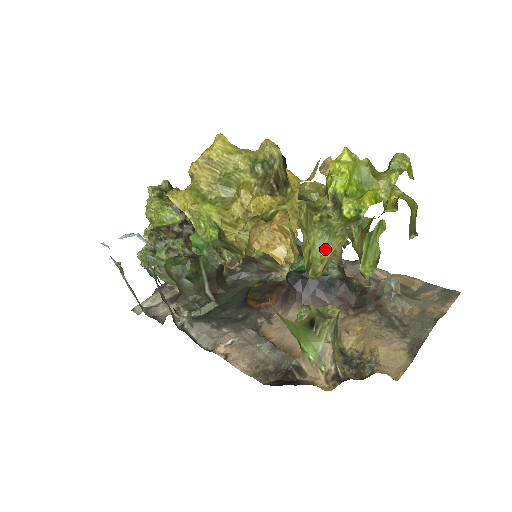
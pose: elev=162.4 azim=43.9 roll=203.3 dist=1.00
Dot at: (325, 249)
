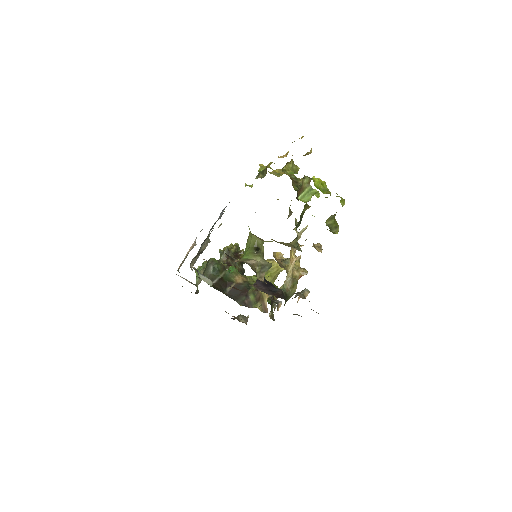
Dot at: occluded
